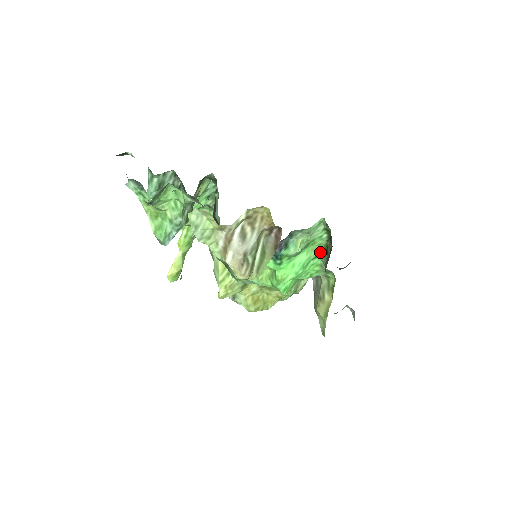
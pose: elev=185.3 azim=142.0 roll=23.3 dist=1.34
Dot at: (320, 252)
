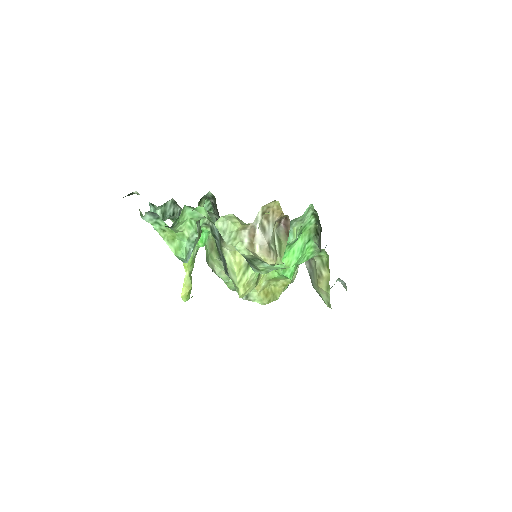
Dot at: (312, 235)
